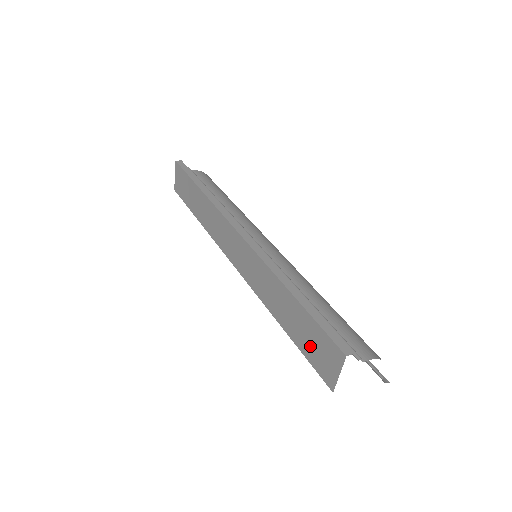
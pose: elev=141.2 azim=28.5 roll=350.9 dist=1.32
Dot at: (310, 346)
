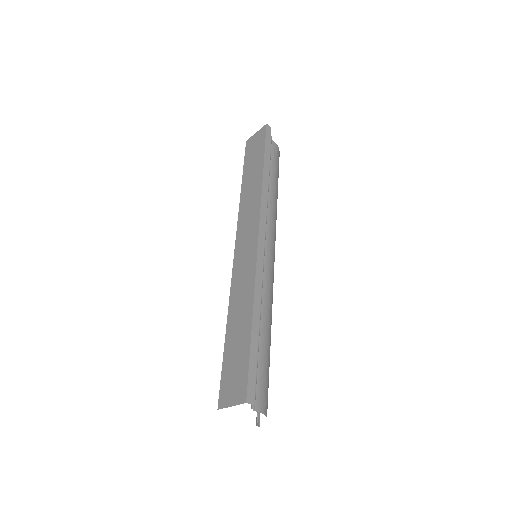
Dot at: (231, 367)
